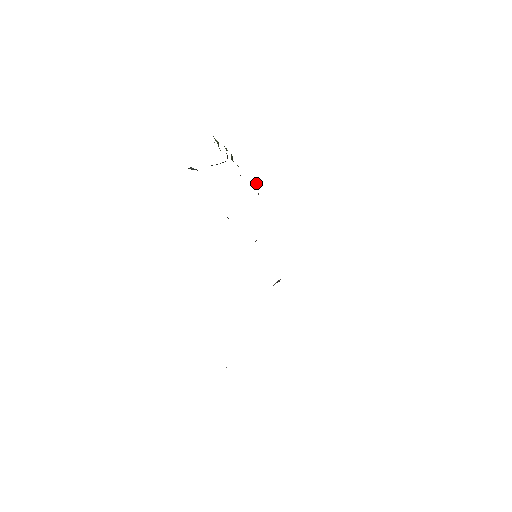
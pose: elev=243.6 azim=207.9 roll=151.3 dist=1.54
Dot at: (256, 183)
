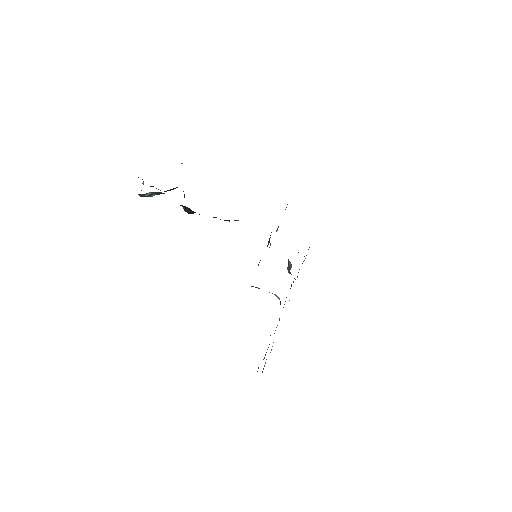
Dot at: occluded
